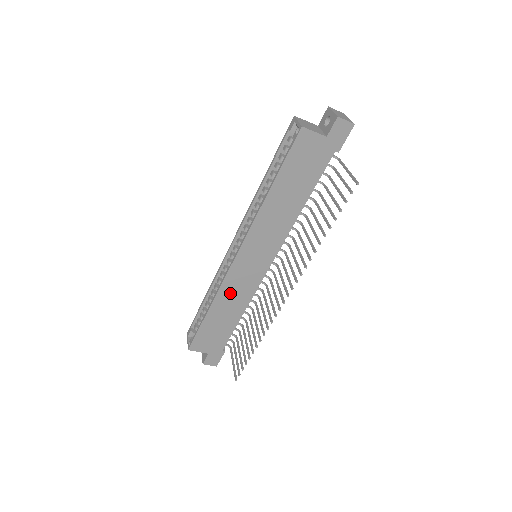
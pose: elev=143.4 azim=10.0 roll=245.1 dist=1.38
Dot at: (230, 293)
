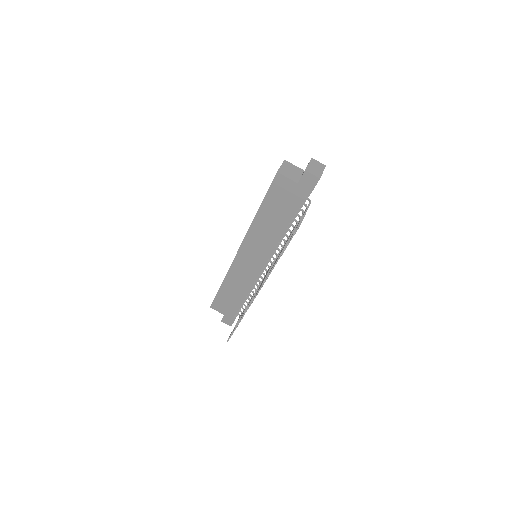
Dot at: (236, 277)
